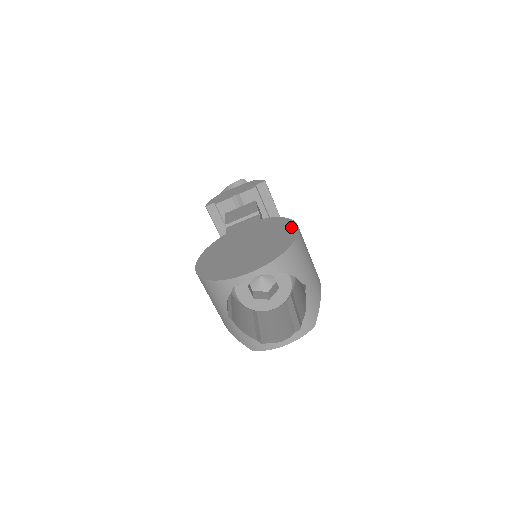
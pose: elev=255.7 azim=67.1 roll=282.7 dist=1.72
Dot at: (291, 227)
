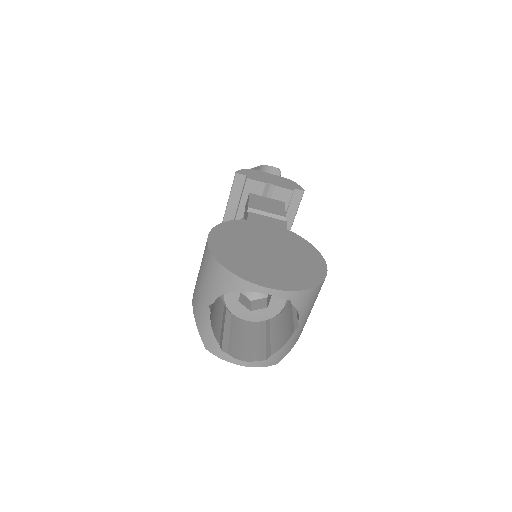
Dot at: (320, 263)
